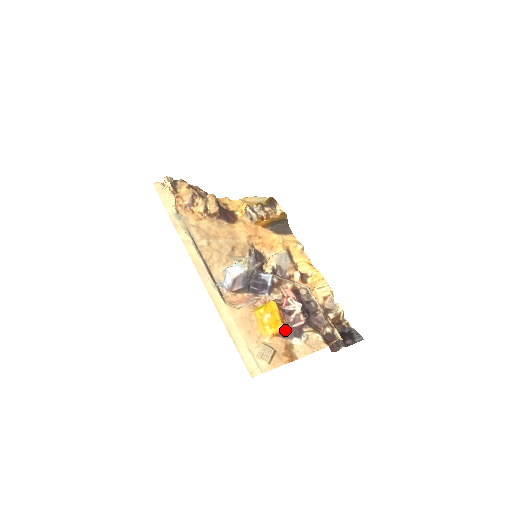
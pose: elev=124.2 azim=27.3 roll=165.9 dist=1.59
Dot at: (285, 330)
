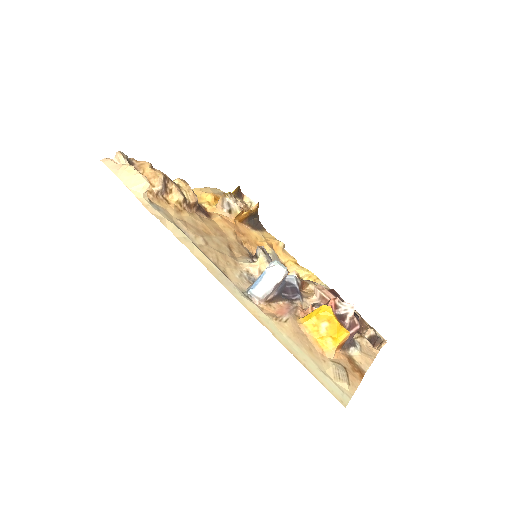
Dot at: (347, 339)
